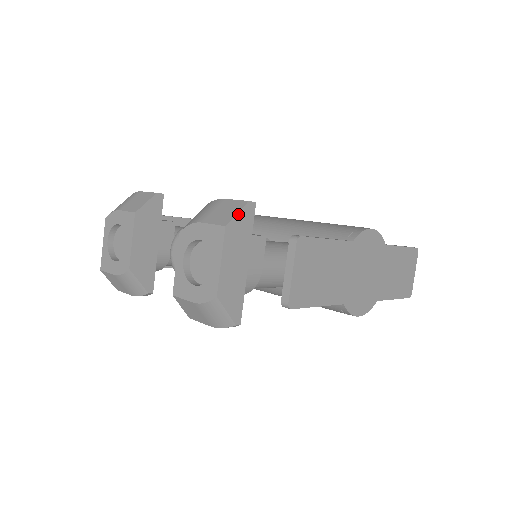
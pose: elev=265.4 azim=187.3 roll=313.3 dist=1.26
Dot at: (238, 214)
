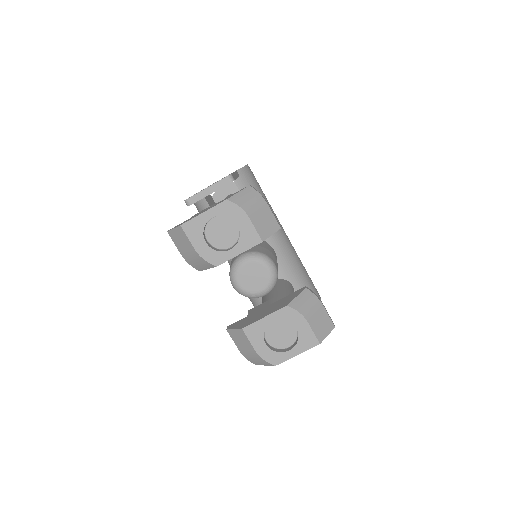
Dot at: (327, 335)
